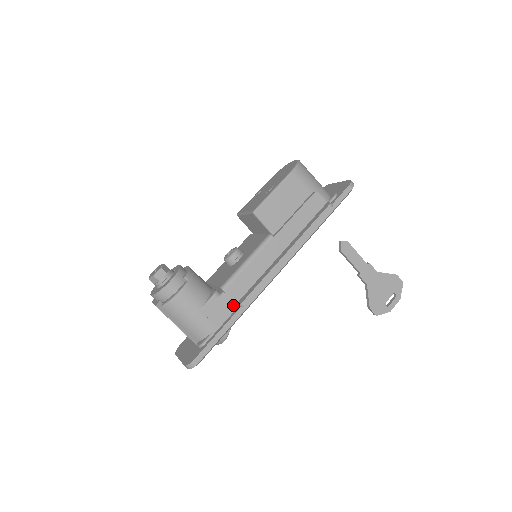
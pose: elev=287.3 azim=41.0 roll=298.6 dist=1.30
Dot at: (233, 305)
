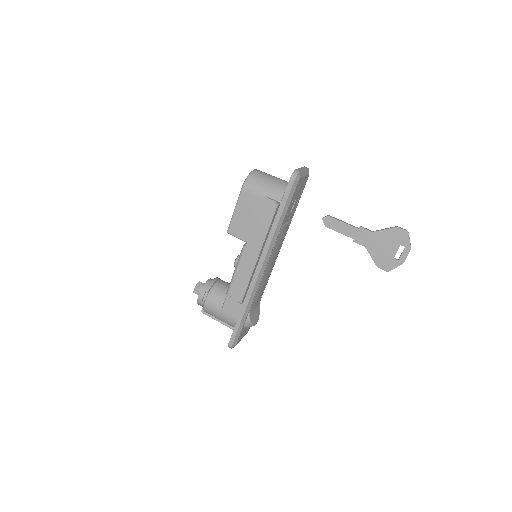
Dot at: occluded
